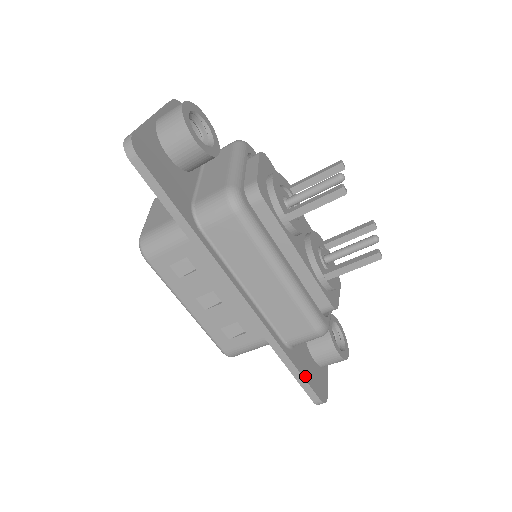
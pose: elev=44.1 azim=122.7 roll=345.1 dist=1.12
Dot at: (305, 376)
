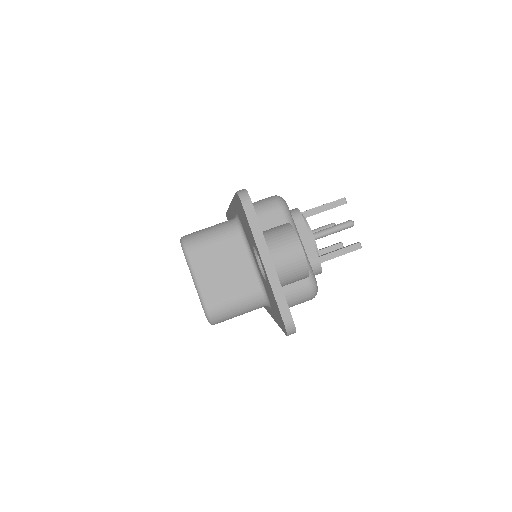
Dot at: occluded
